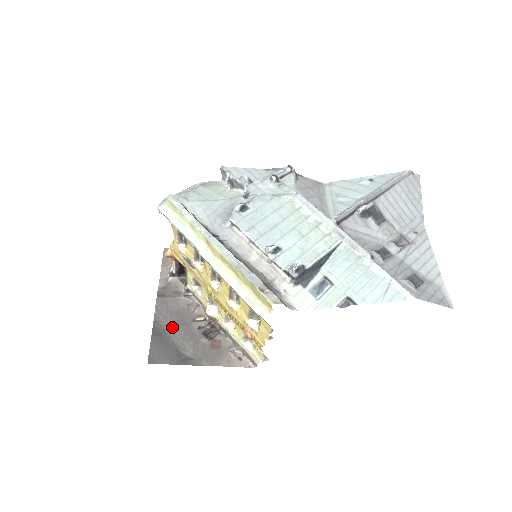
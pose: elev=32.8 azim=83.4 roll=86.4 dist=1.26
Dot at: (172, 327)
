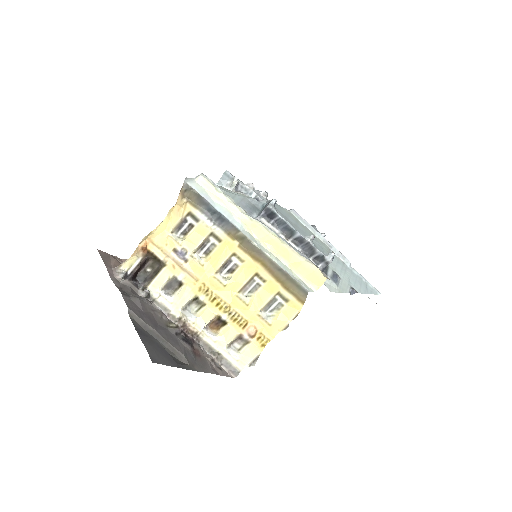
Dot at: (153, 328)
